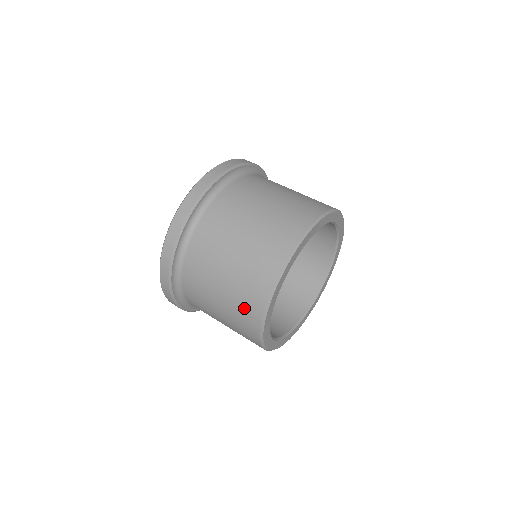
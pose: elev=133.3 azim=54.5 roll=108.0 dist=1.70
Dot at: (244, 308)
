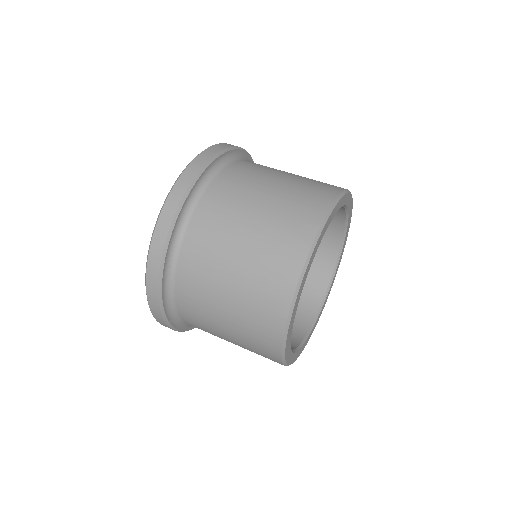
Dot at: (284, 239)
